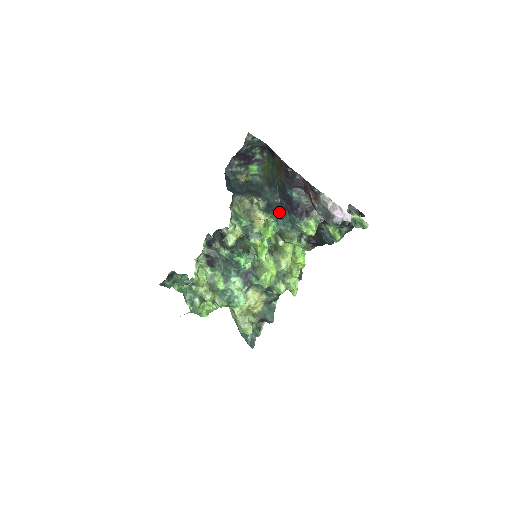
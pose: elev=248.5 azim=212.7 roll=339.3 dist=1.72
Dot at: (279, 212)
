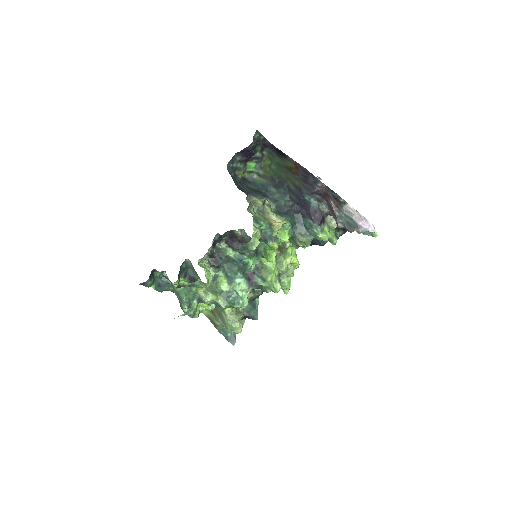
Dot at: (293, 216)
